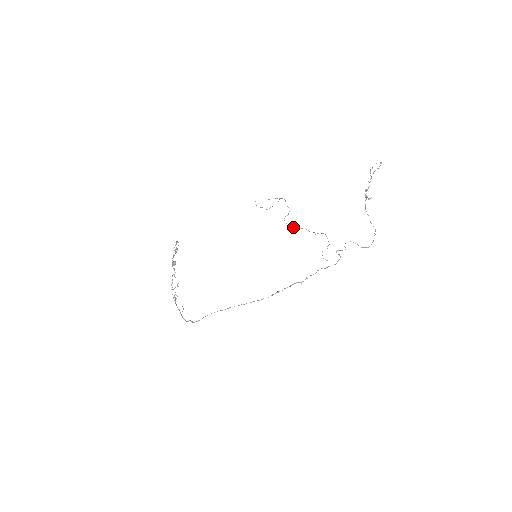
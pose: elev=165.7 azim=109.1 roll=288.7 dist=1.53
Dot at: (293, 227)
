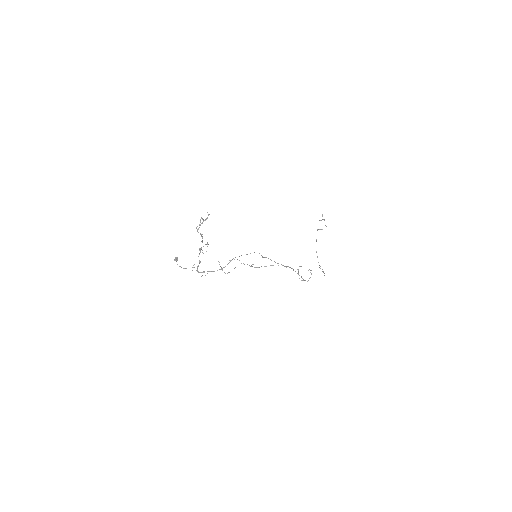
Dot at: occluded
